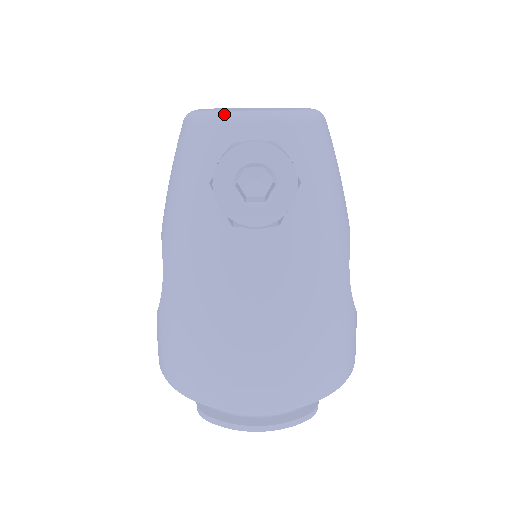
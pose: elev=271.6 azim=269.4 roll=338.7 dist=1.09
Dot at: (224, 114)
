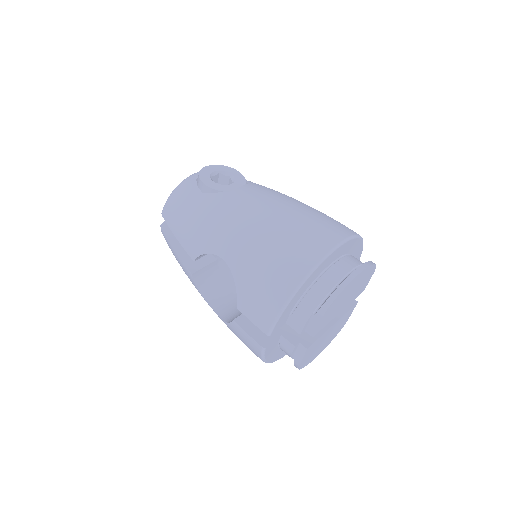
Dot at: (182, 181)
